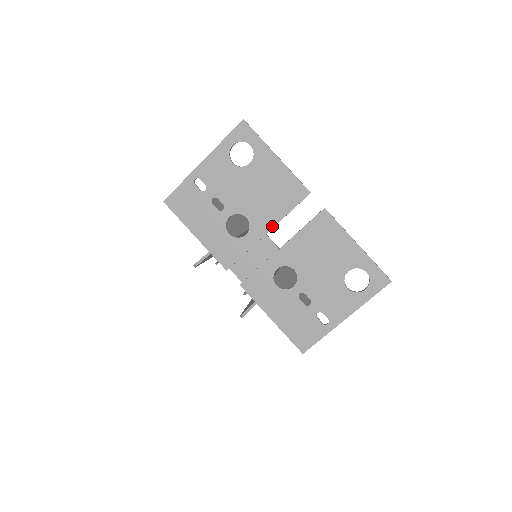
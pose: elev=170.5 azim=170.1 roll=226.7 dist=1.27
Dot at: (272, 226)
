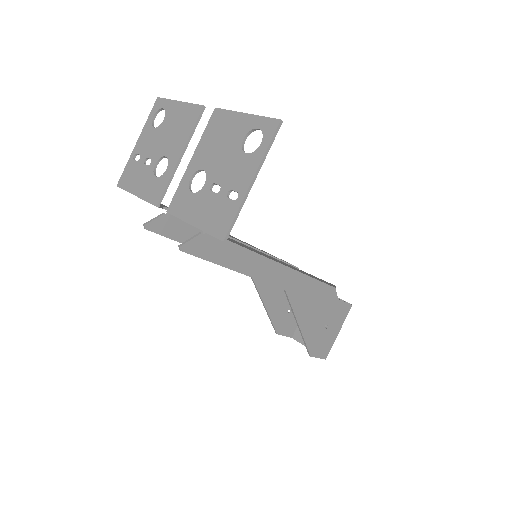
Dot at: (182, 149)
